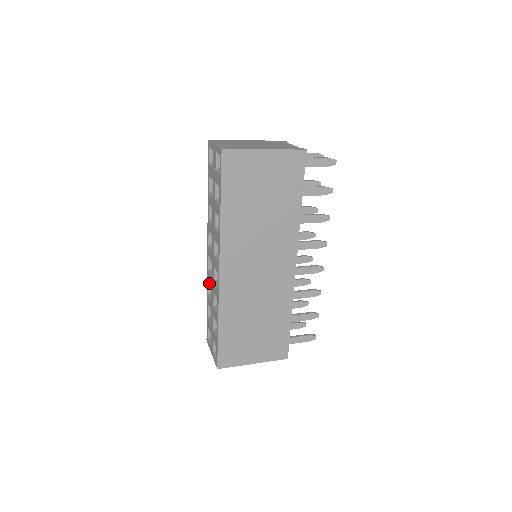
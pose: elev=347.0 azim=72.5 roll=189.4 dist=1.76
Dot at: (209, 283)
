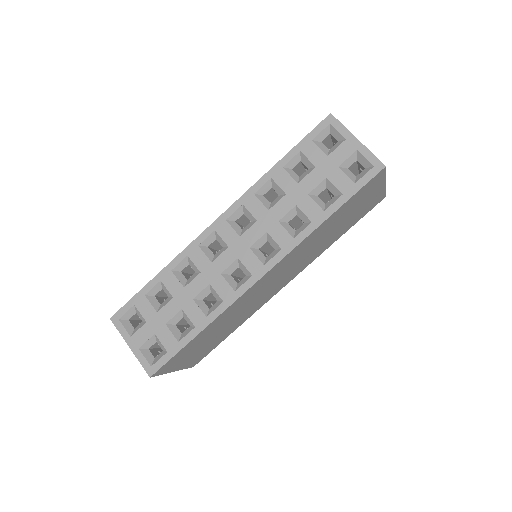
Dot at: (186, 259)
